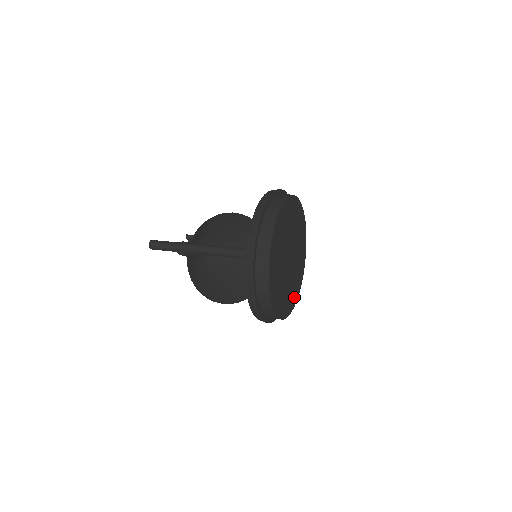
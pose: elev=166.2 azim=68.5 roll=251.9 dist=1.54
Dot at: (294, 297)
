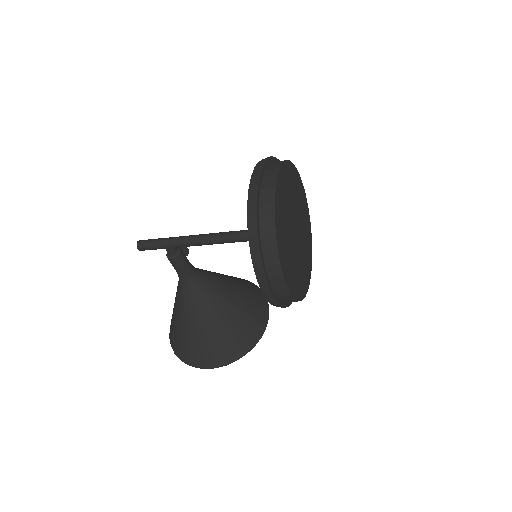
Dot at: (300, 289)
